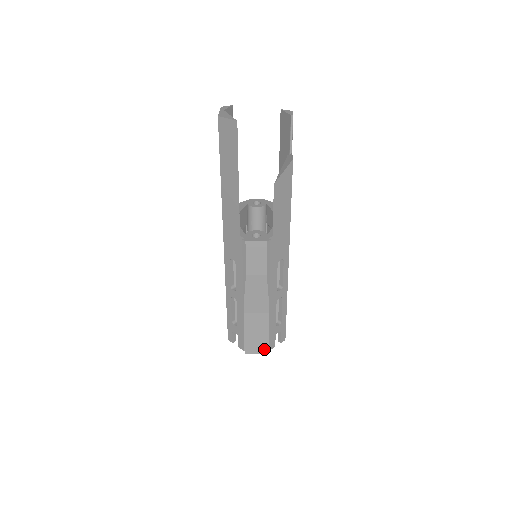
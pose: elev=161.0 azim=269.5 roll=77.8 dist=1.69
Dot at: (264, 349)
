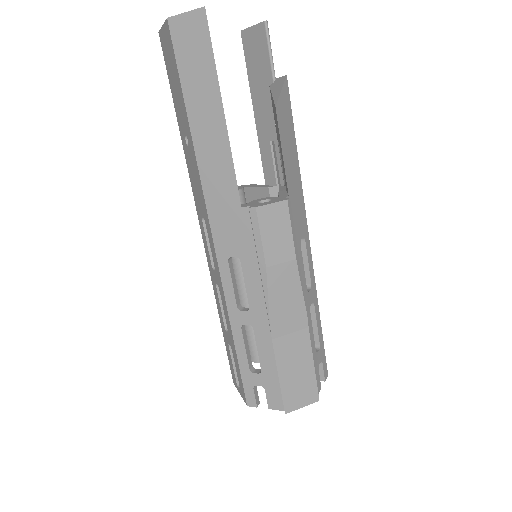
Dot at: (312, 394)
